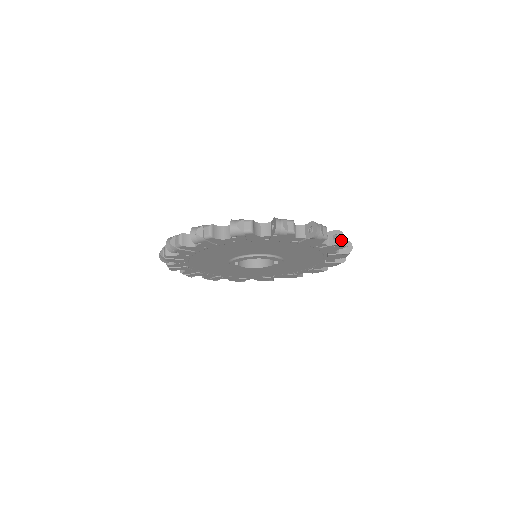
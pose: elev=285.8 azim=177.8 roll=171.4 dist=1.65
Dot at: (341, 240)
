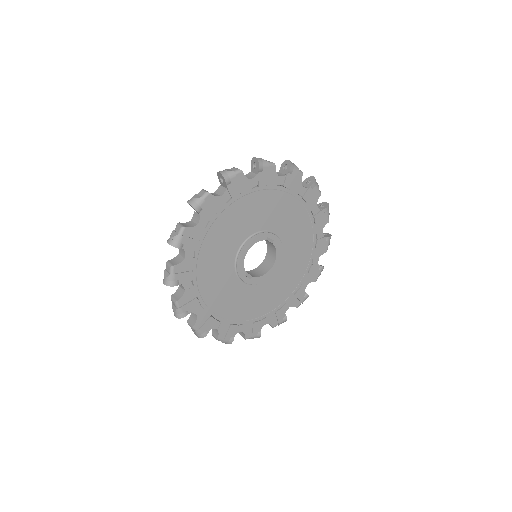
Dot at: (257, 161)
